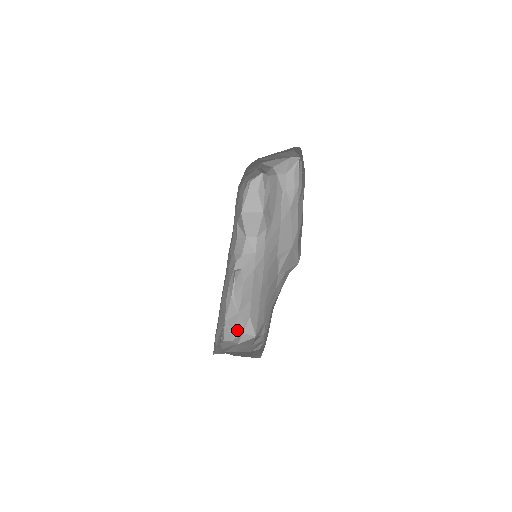
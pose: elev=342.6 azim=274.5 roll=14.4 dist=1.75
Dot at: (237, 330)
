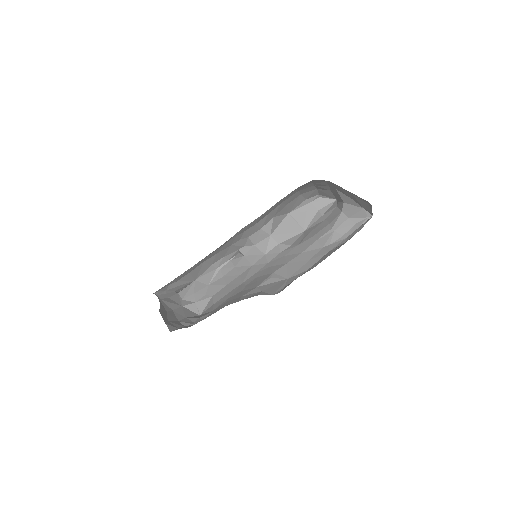
Dot at: (194, 296)
